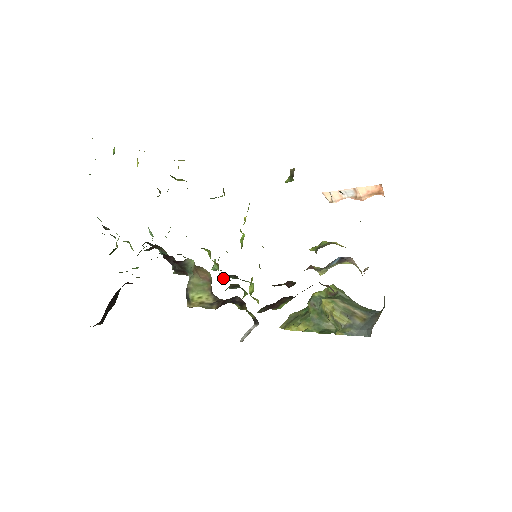
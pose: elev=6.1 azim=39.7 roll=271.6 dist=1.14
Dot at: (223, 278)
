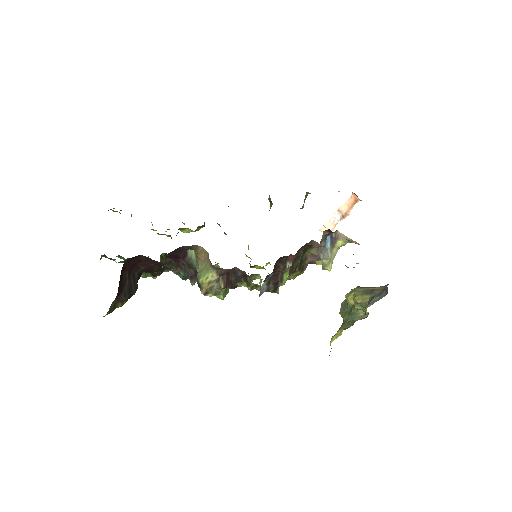
Dot at: occluded
